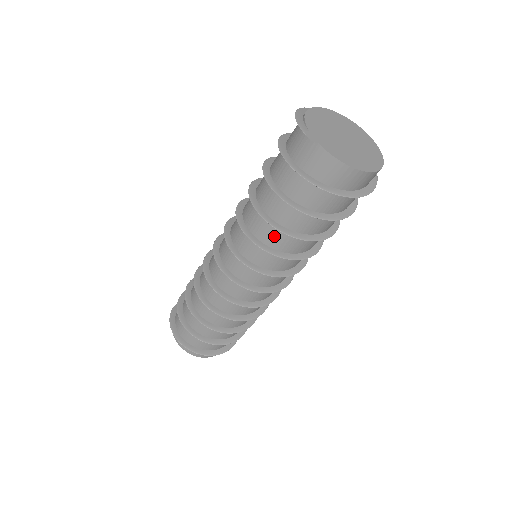
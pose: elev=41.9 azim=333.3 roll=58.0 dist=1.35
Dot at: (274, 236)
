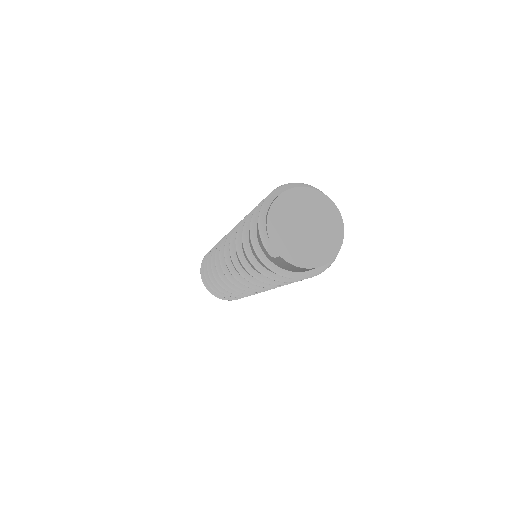
Dot at: occluded
